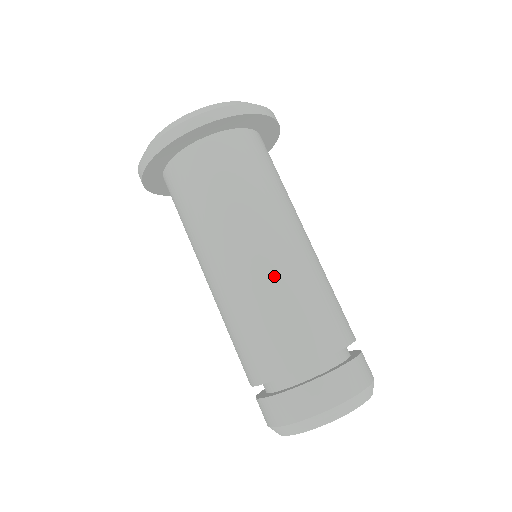
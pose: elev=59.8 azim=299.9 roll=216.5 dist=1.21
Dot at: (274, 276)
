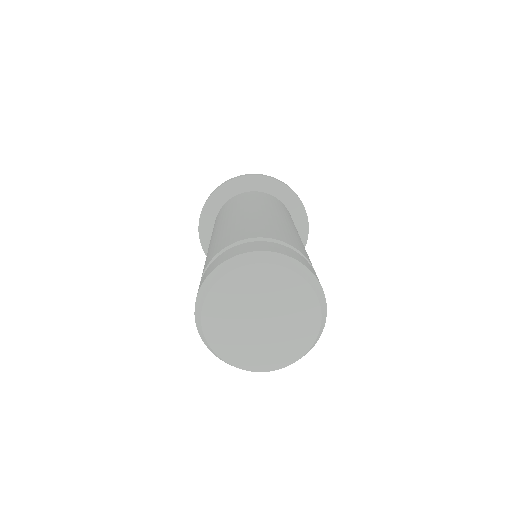
Dot at: (297, 234)
